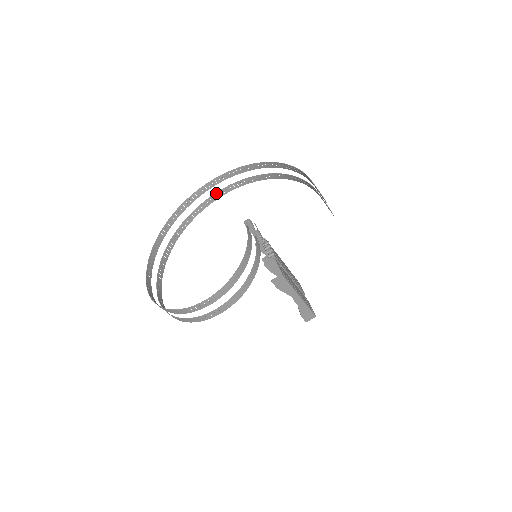
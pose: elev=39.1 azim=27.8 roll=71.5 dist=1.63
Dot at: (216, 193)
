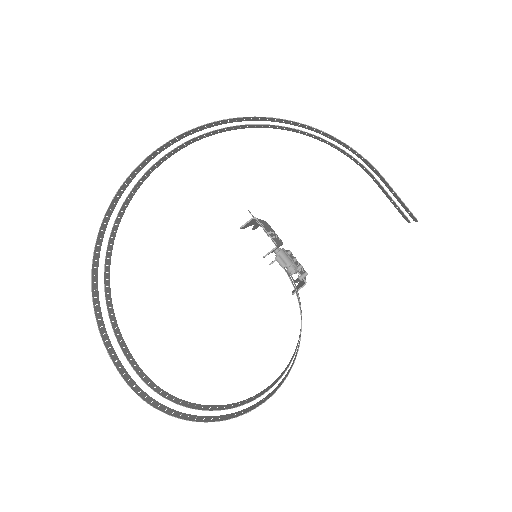
Dot at: (160, 159)
